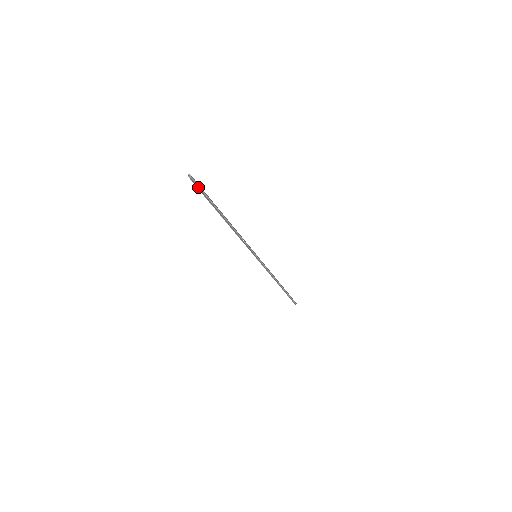
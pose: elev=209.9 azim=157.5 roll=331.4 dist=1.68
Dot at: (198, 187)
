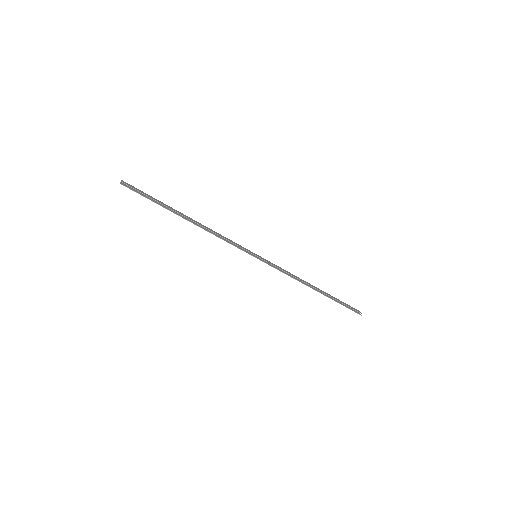
Dot at: (139, 192)
